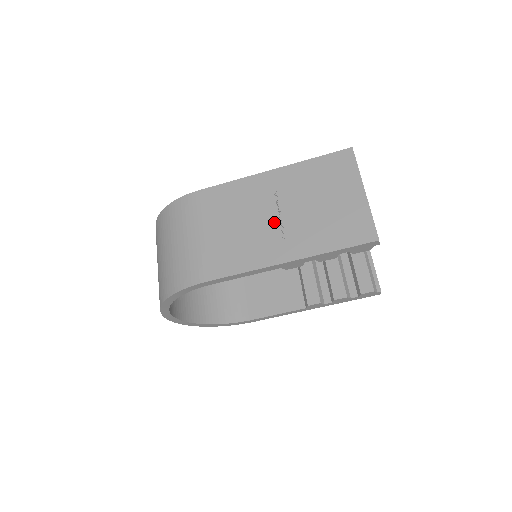
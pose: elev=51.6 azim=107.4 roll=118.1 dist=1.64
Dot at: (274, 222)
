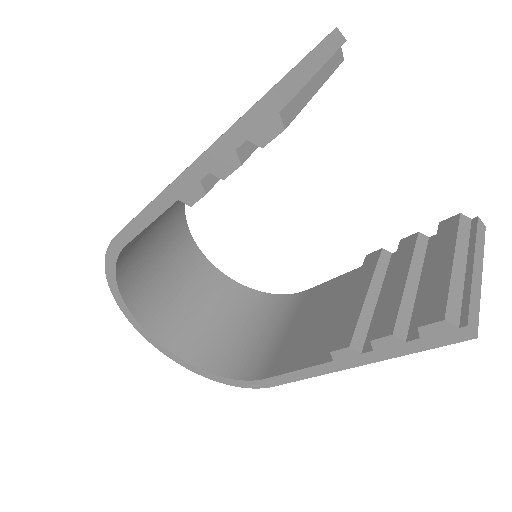
Dot at: occluded
